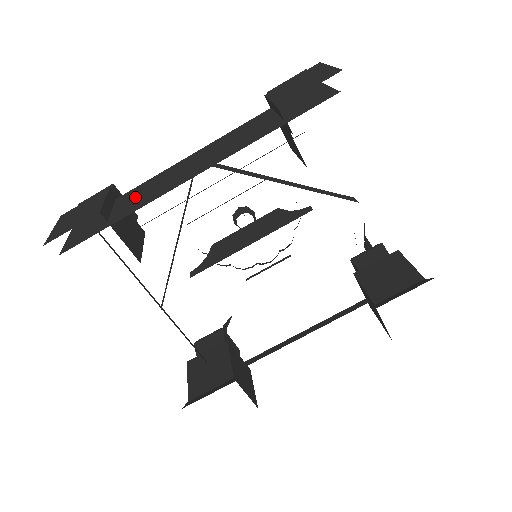
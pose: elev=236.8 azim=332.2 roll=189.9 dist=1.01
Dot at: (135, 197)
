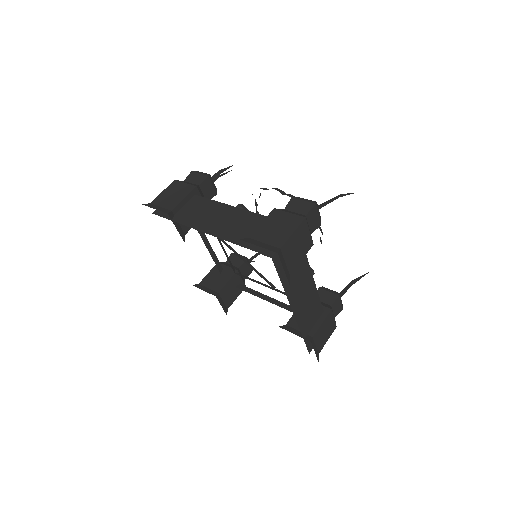
Dot at: (194, 209)
